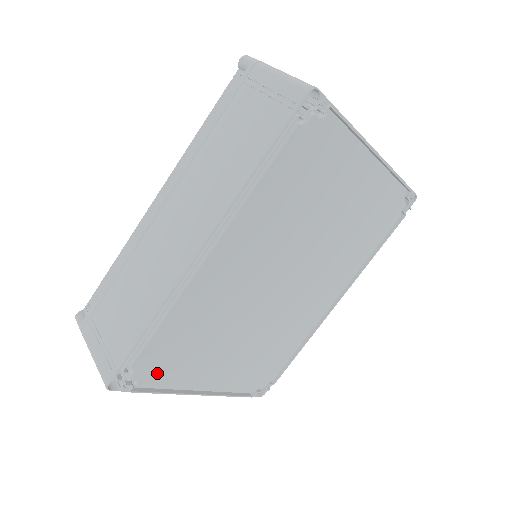
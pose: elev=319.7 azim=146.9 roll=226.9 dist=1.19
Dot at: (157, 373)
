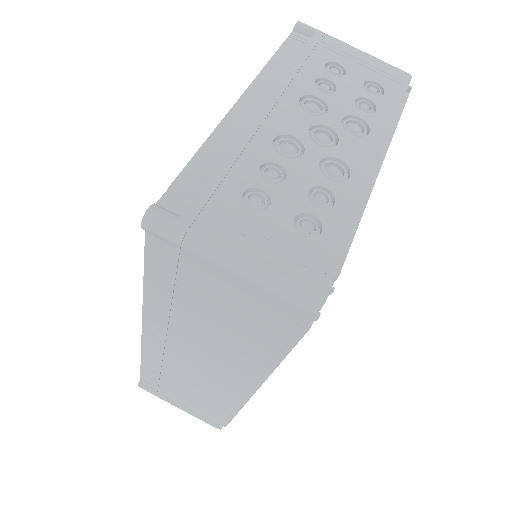
Dot at: occluded
